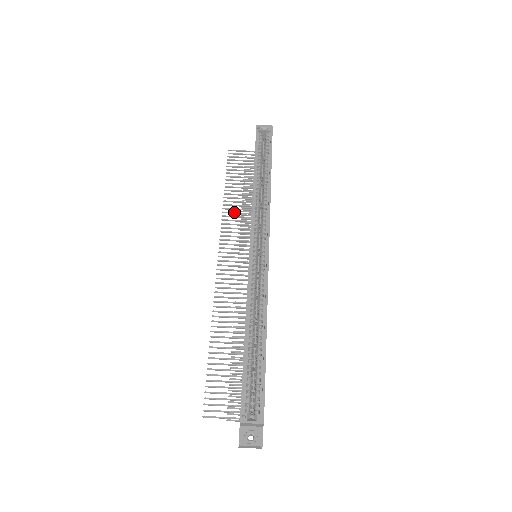
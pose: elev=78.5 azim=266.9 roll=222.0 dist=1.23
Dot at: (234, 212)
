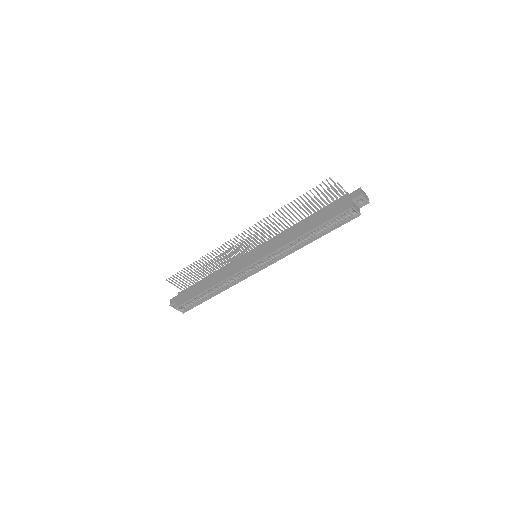
Dot at: (278, 219)
